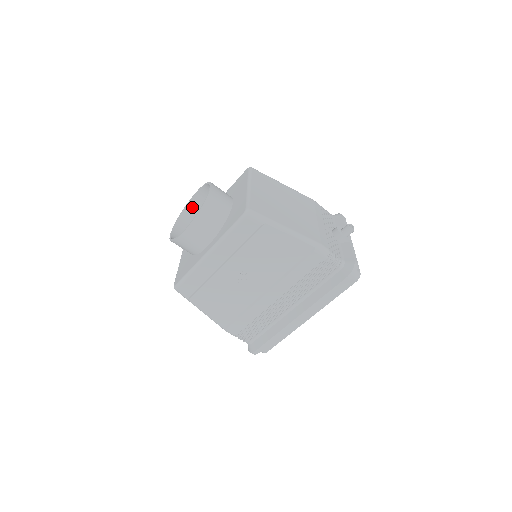
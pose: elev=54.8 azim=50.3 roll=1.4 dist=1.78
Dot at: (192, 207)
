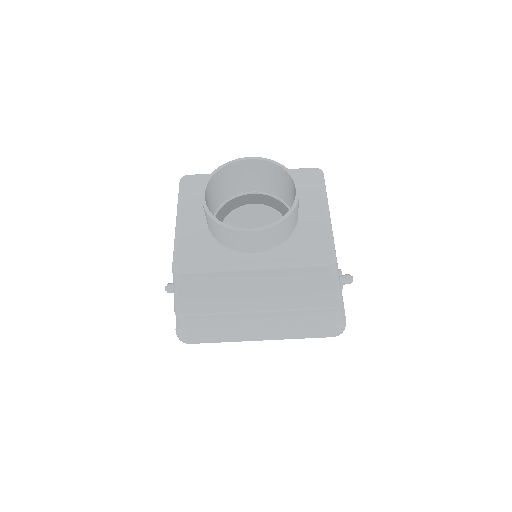
Dot at: (234, 168)
